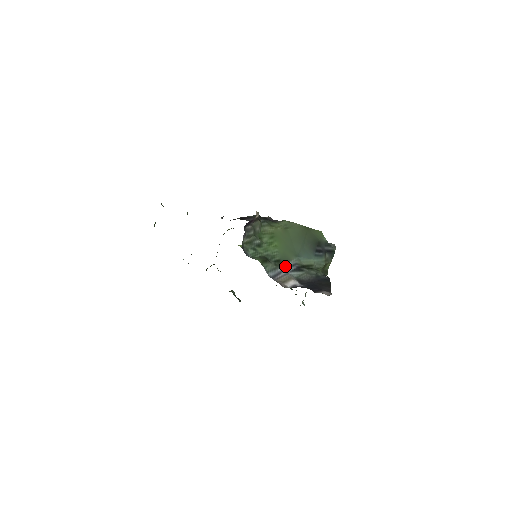
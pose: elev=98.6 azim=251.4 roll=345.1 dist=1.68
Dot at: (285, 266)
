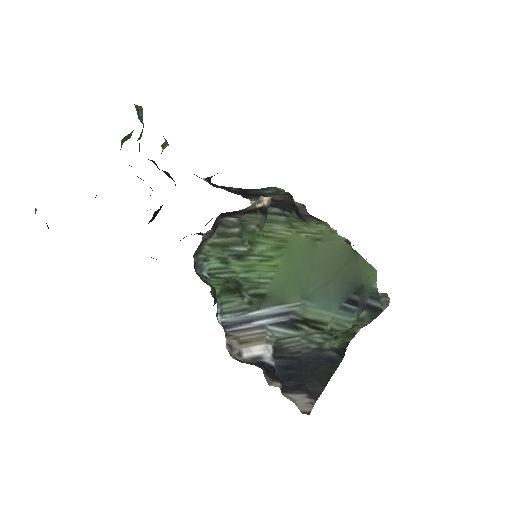
Dot at: (269, 310)
